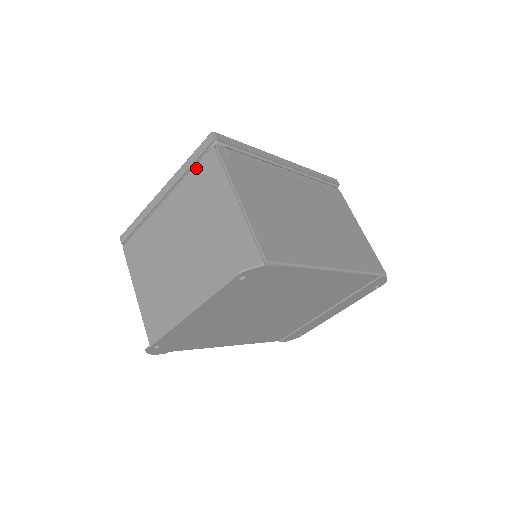
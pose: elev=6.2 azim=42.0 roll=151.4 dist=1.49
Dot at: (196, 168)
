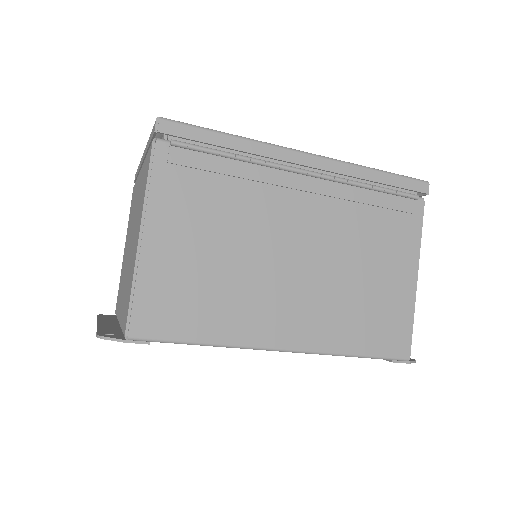
Dot at: (147, 155)
